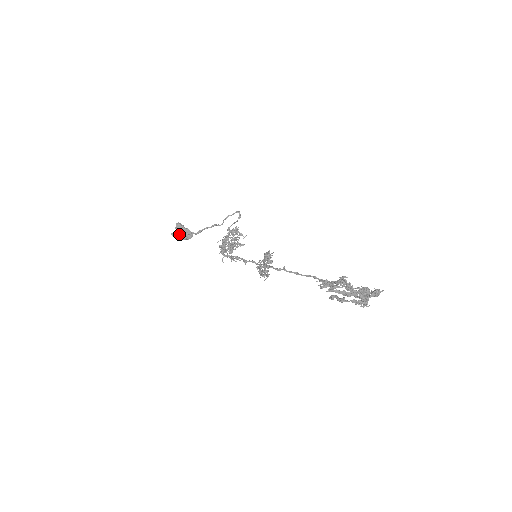
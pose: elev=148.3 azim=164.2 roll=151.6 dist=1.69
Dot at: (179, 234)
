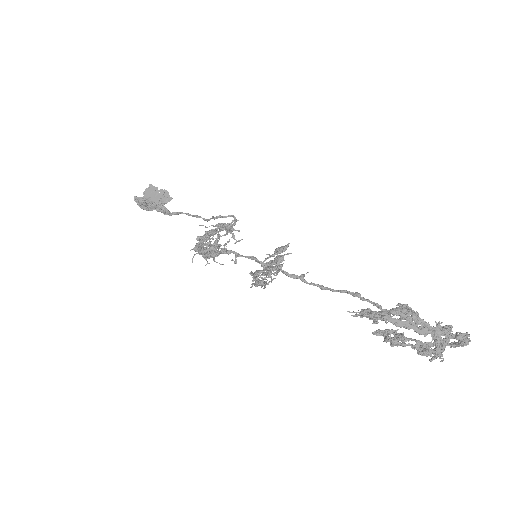
Dot at: occluded
